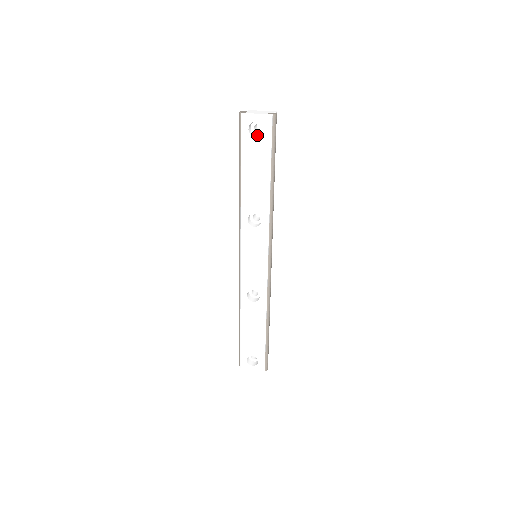
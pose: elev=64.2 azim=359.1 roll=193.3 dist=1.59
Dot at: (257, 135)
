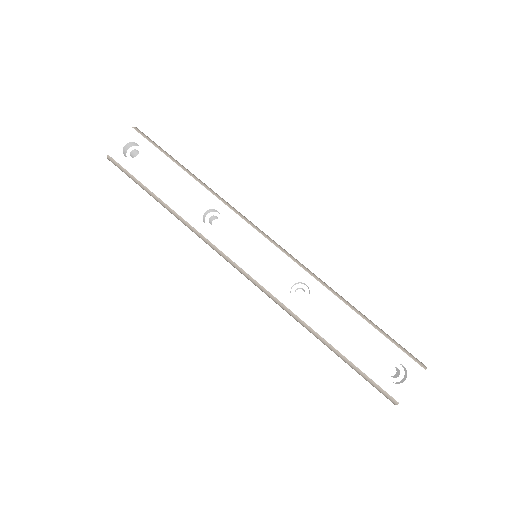
Dot at: occluded
